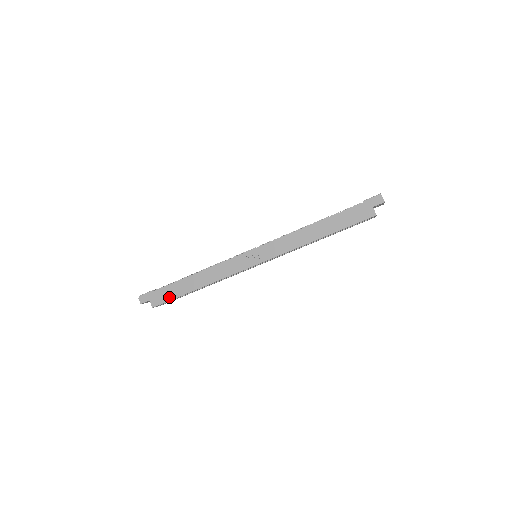
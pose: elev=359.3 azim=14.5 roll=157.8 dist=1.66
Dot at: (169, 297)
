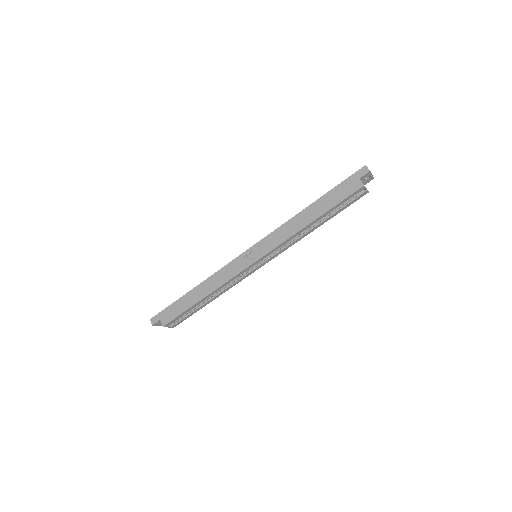
Dot at: (177, 313)
